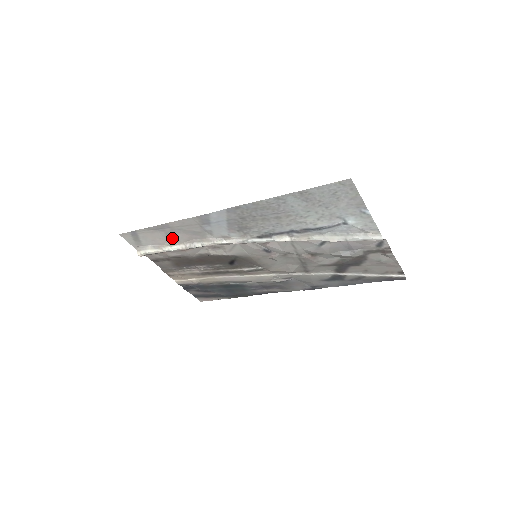
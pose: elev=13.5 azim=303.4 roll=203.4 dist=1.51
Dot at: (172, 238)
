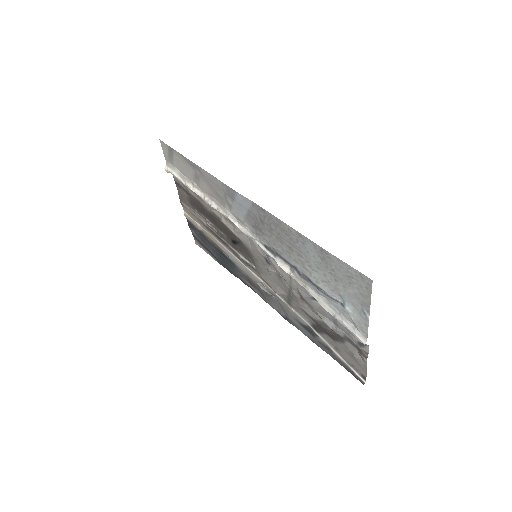
Dot at: (198, 181)
